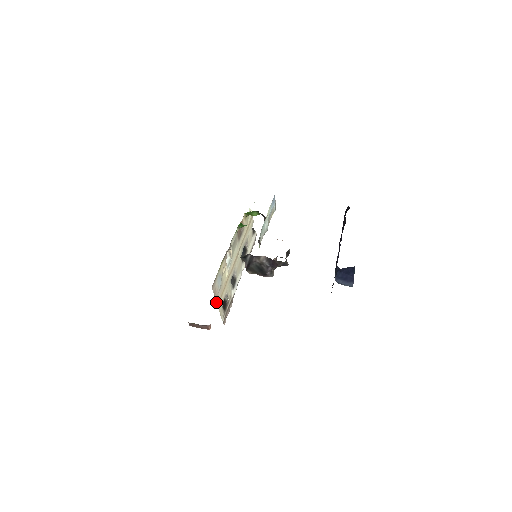
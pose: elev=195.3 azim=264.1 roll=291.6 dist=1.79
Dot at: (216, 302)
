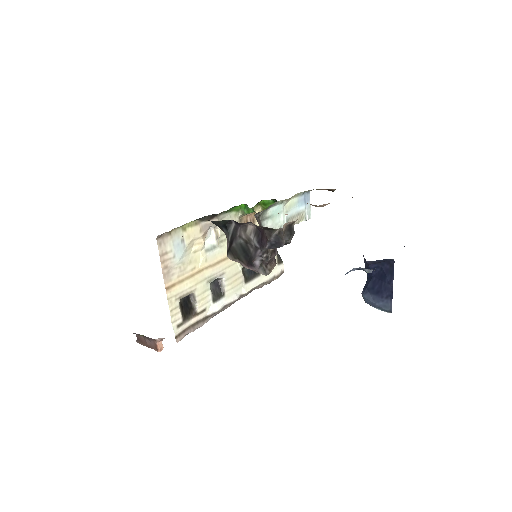
Dot at: (164, 280)
